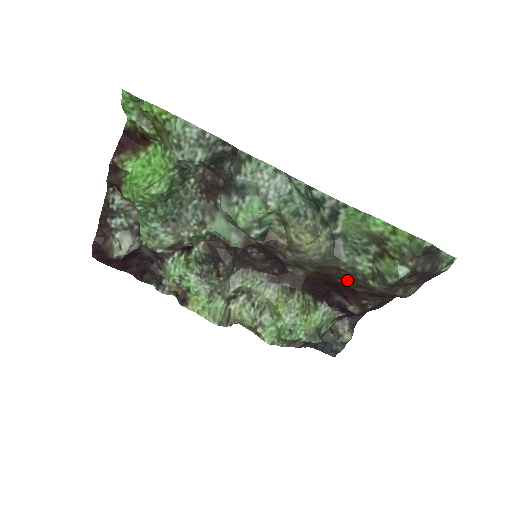
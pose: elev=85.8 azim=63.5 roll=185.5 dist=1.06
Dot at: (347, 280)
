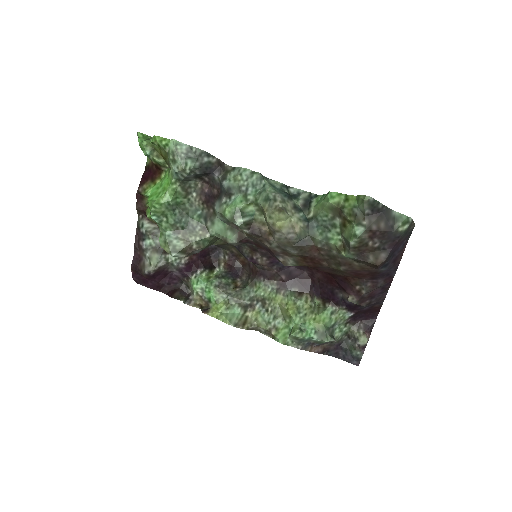
Dot at: (329, 261)
